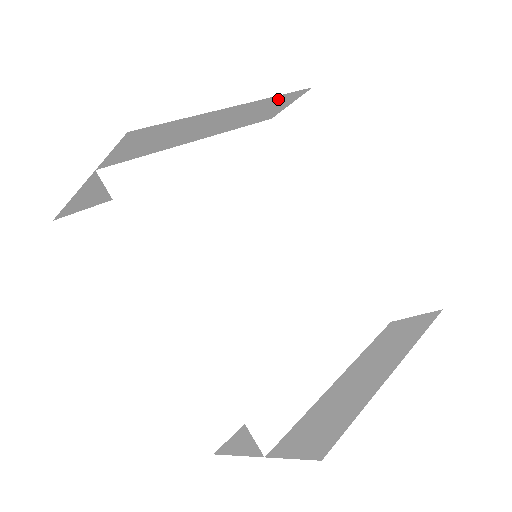
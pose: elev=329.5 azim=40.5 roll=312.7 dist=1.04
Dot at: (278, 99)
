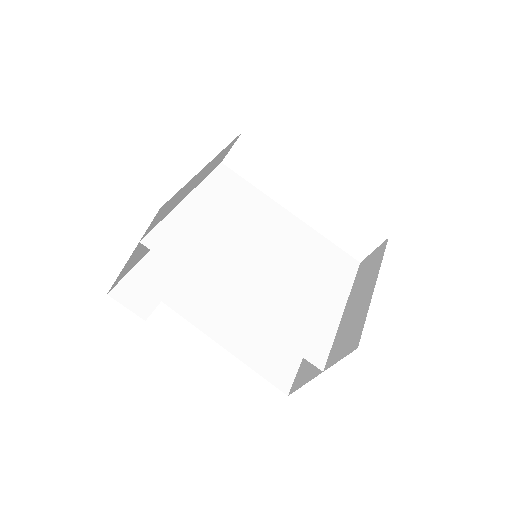
Dot at: (225, 149)
